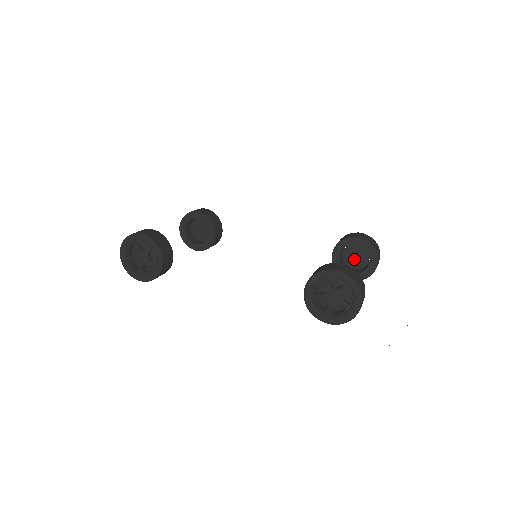
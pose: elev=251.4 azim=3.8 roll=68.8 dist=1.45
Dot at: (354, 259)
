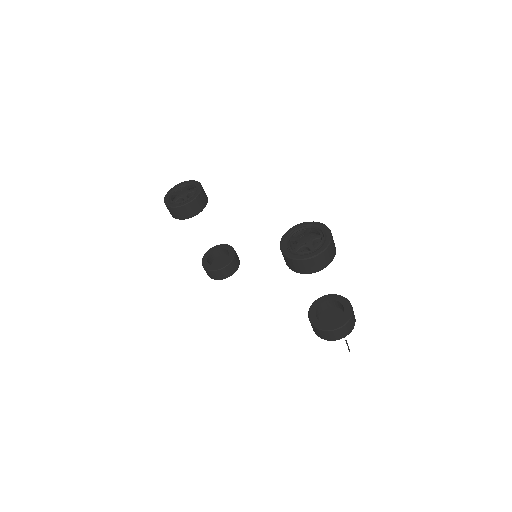
Dot at: (329, 319)
